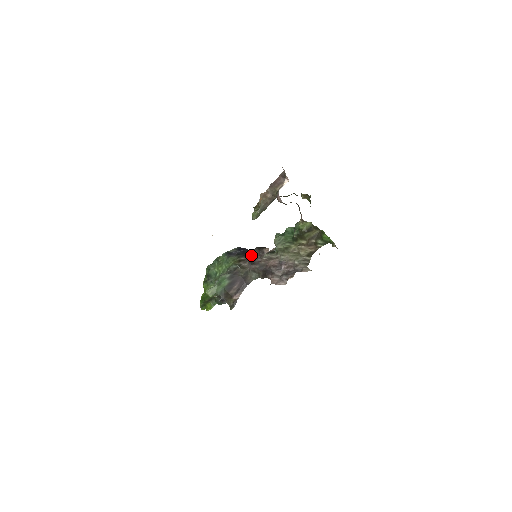
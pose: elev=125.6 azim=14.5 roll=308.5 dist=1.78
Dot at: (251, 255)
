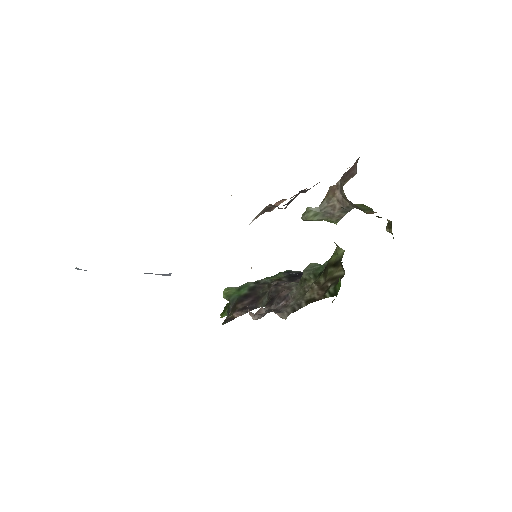
Dot at: (293, 281)
